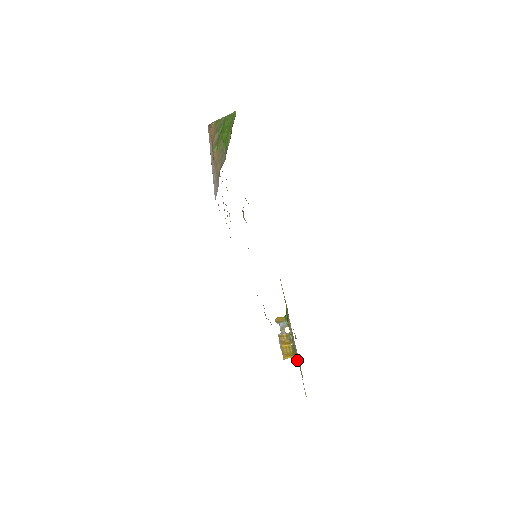
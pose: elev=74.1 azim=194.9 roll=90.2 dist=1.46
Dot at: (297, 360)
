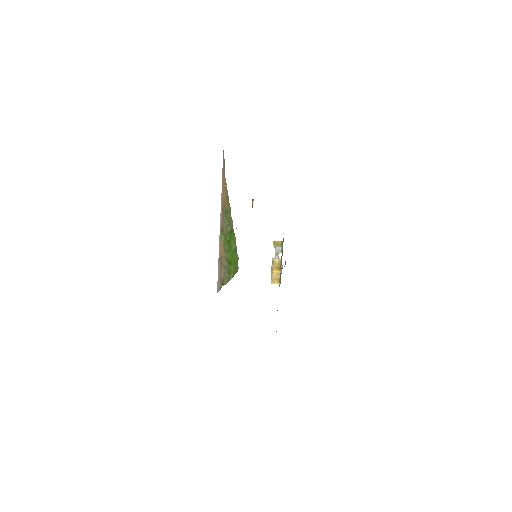
Dot at: occluded
